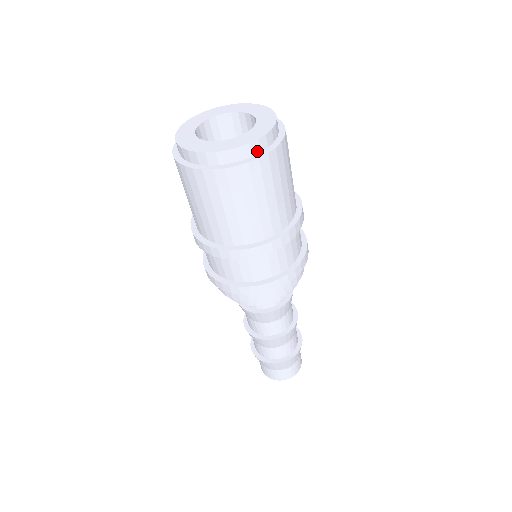
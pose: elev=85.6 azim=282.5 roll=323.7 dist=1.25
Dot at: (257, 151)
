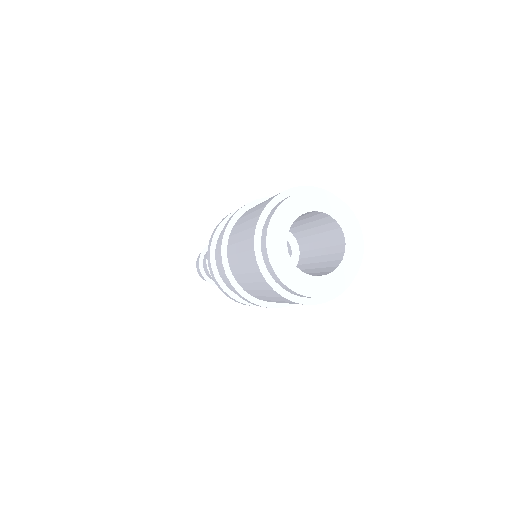
Dot at: (300, 296)
